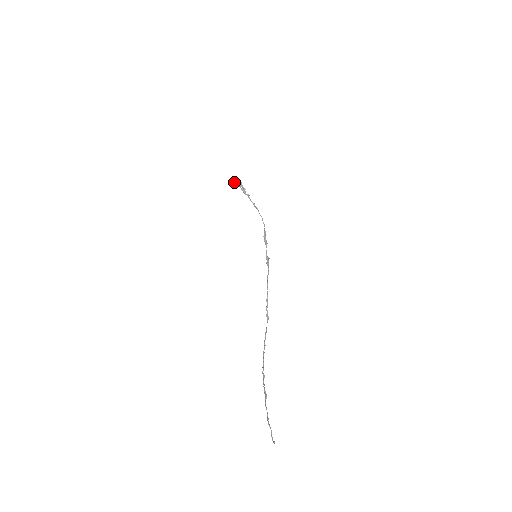
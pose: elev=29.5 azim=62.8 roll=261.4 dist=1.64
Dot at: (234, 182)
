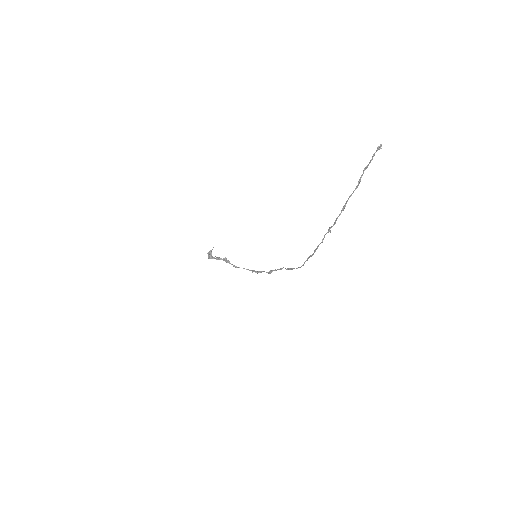
Dot at: (208, 252)
